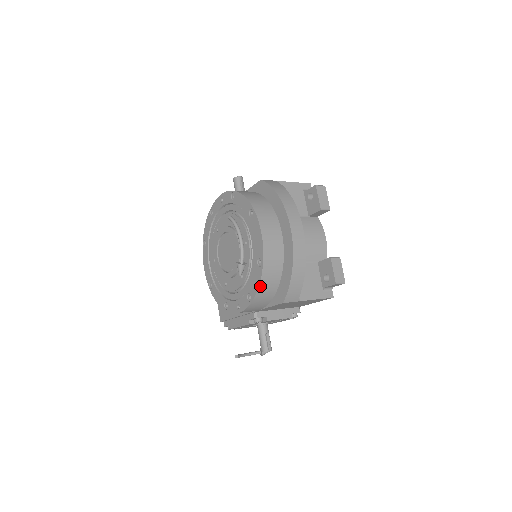
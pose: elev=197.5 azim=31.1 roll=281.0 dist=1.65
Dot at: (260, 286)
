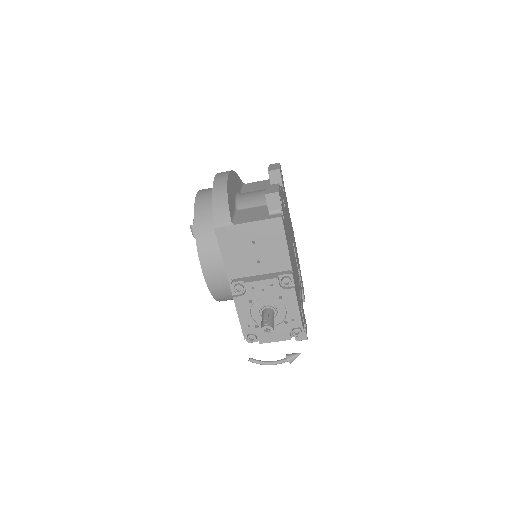
Dot at: (196, 226)
